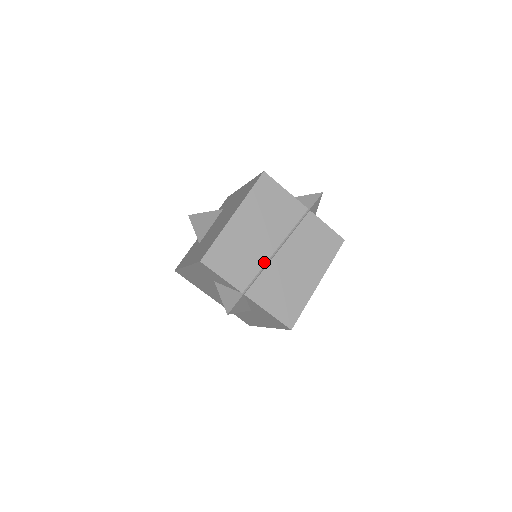
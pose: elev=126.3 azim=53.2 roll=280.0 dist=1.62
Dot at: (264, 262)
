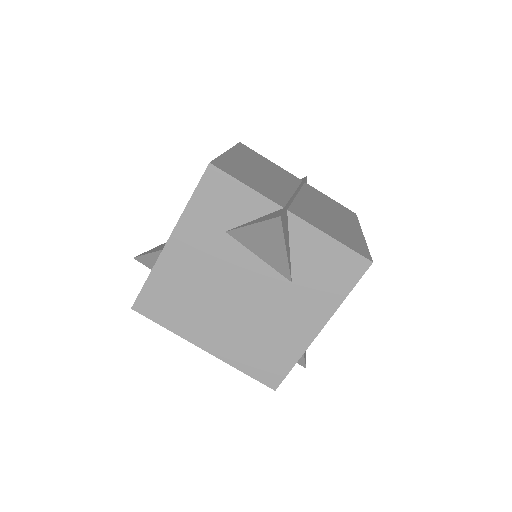
Dot at: (289, 195)
